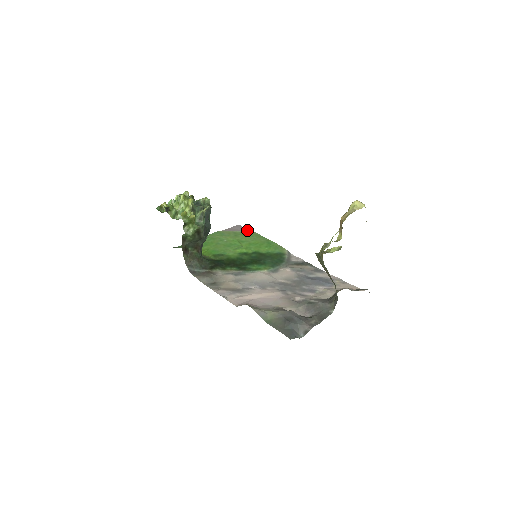
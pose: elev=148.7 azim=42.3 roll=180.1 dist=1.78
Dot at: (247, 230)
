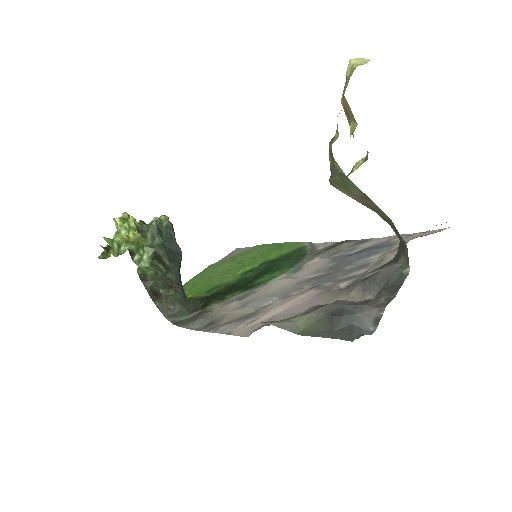
Dot at: (248, 248)
